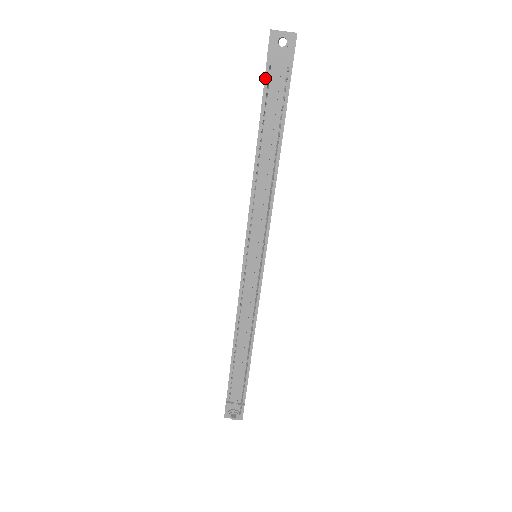
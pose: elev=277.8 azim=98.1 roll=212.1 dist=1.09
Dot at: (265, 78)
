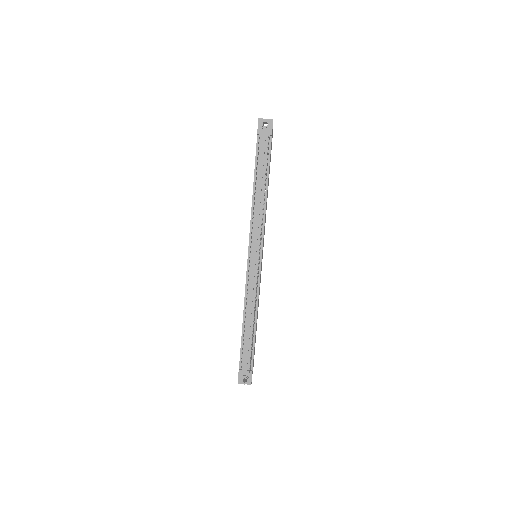
Dot at: (257, 144)
